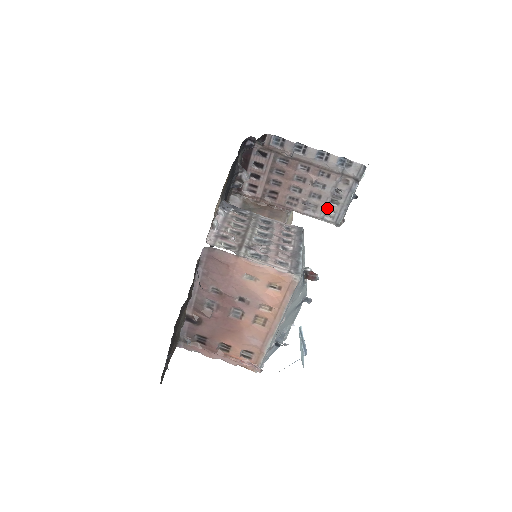
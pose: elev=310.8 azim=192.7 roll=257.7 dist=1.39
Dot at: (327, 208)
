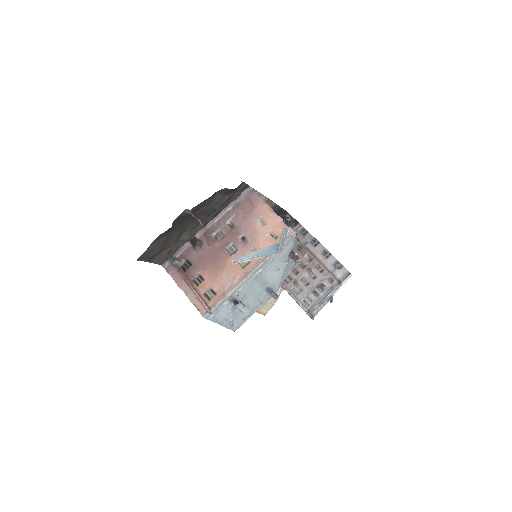
Dot at: (308, 295)
